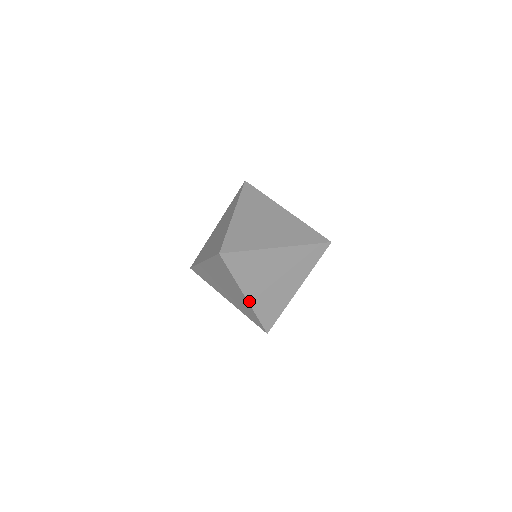
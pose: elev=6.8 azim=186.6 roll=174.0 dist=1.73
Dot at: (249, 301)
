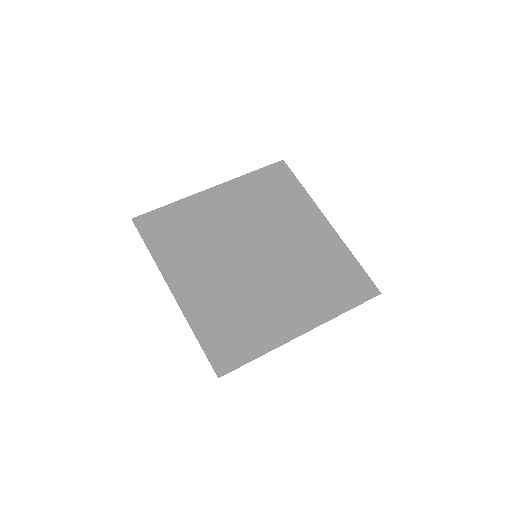
Dot at: (247, 287)
